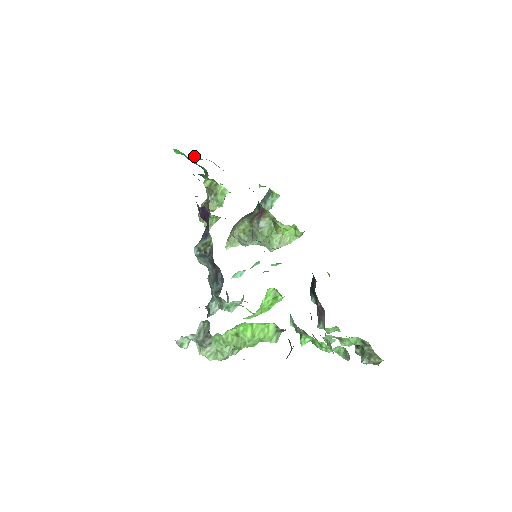
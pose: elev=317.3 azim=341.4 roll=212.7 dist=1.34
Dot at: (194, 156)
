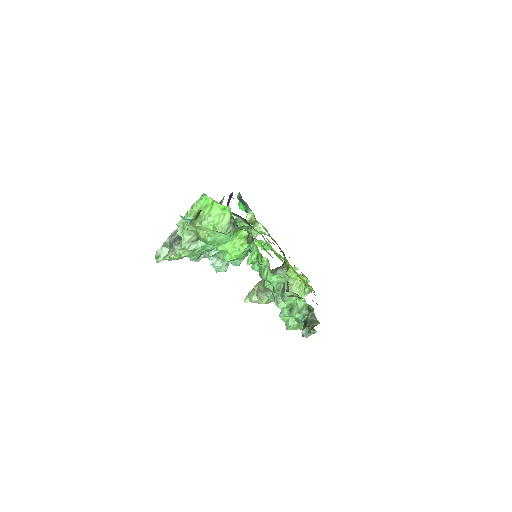
Dot at: occluded
